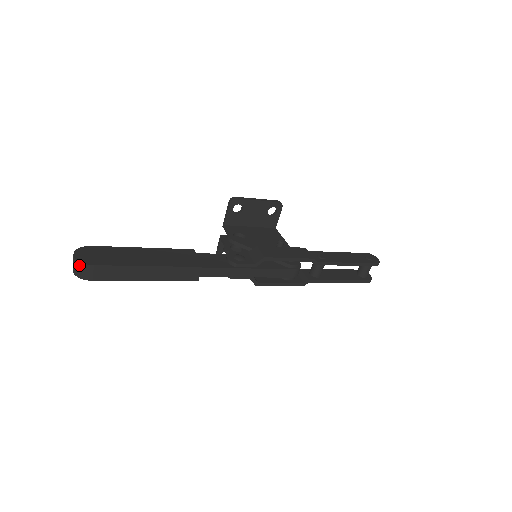
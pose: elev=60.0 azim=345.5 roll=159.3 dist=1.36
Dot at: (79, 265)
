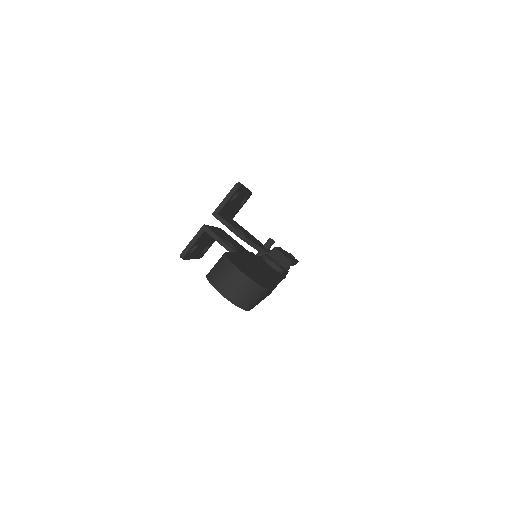
Dot at: (254, 289)
